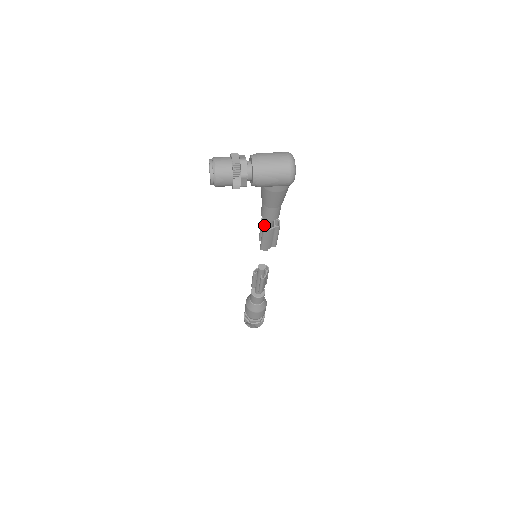
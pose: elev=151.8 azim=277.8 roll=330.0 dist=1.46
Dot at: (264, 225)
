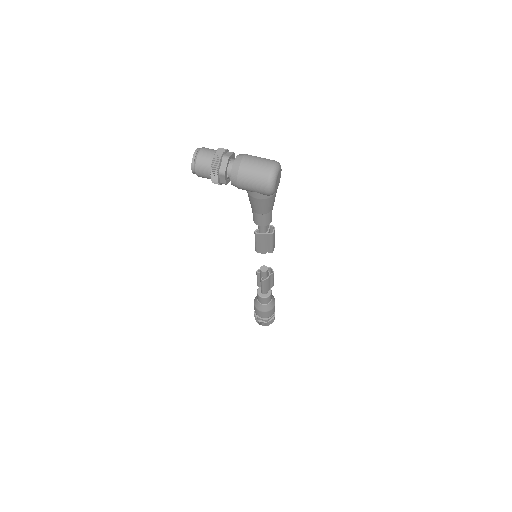
Dot at: (258, 228)
